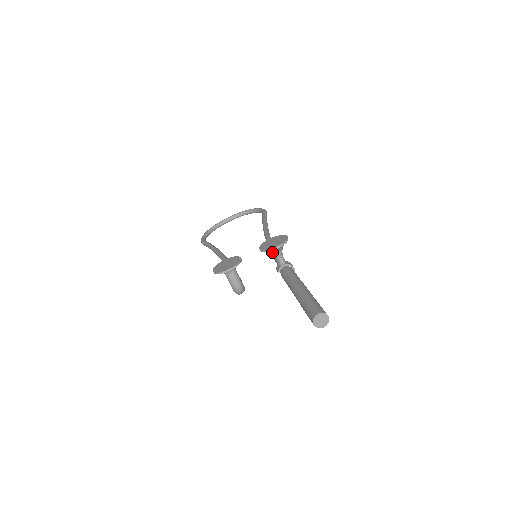
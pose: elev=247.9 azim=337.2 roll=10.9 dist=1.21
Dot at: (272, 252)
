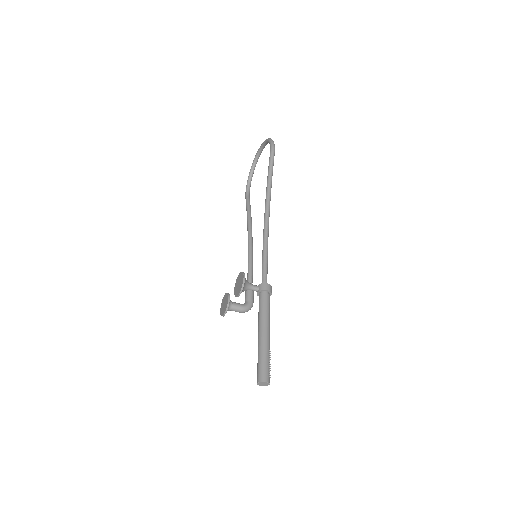
Dot at: occluded
